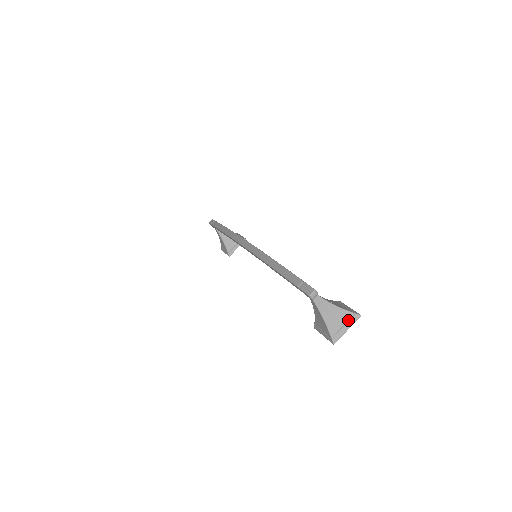
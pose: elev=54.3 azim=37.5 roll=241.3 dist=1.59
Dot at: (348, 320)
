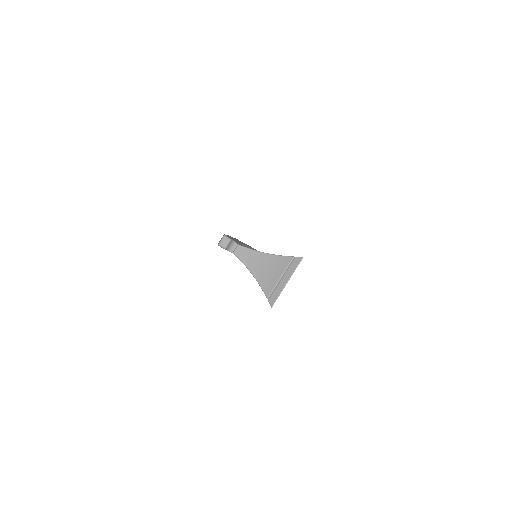
Dot at: (286, 269)
